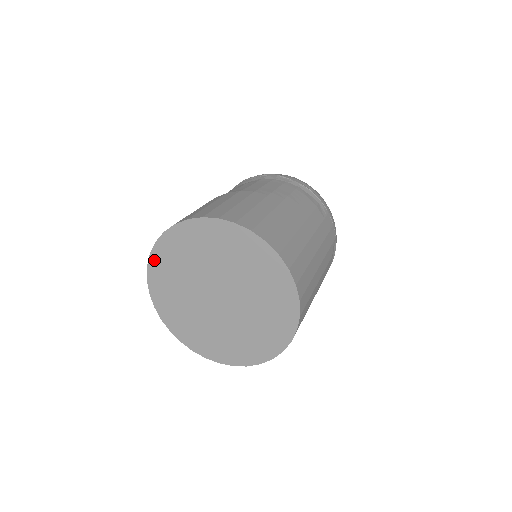
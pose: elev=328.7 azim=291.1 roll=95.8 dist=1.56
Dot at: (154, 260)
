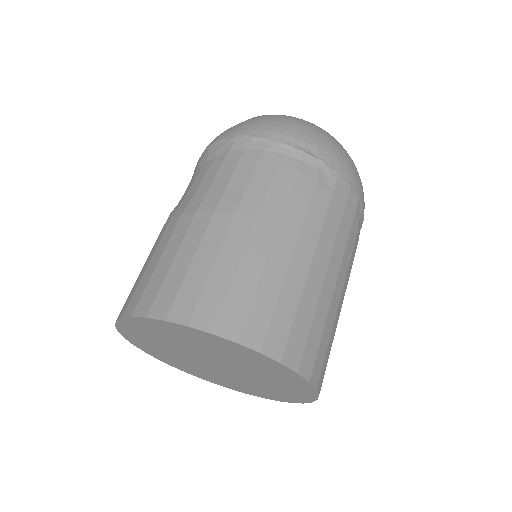
Dot at: (126, 335)
